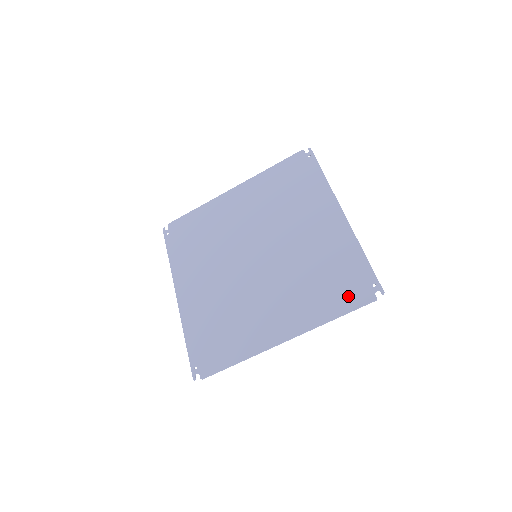
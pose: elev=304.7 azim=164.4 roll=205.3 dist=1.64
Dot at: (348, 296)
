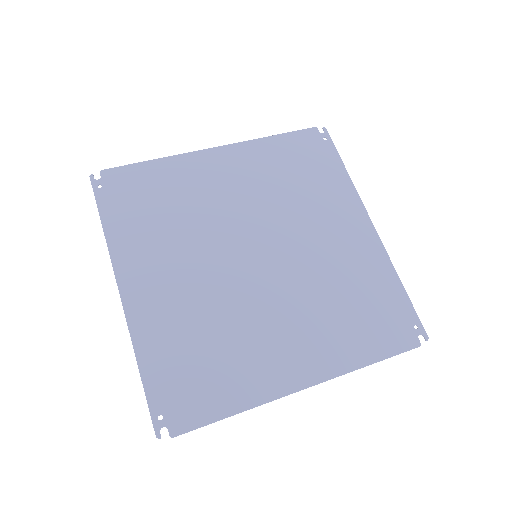
Dot at: (387, 336)
